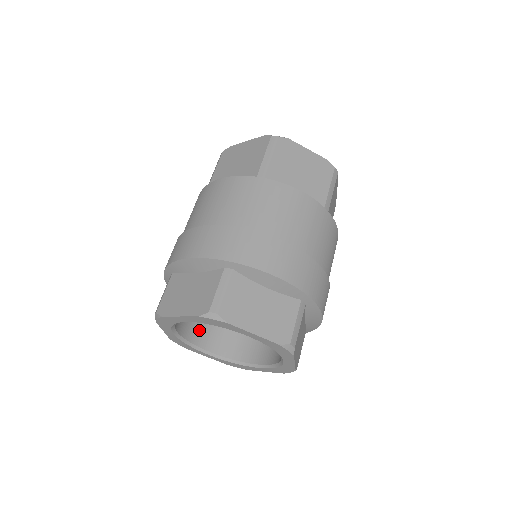
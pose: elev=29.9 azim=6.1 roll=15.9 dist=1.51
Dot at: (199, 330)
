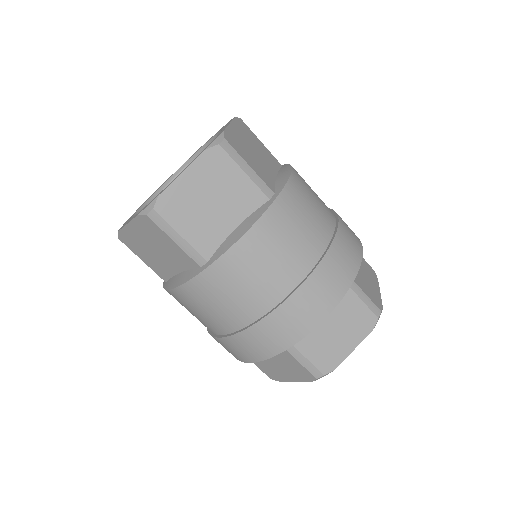
Dot at: occluded
